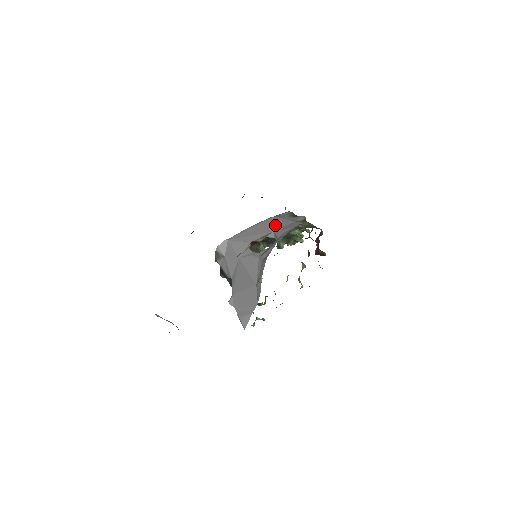
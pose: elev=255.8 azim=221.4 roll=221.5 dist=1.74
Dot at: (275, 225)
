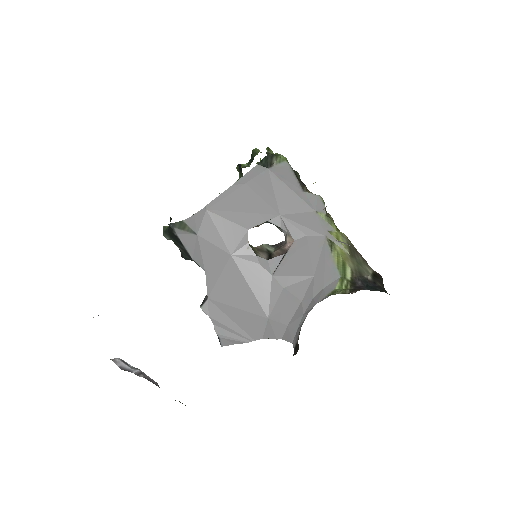
Dot at: (279, 199)
